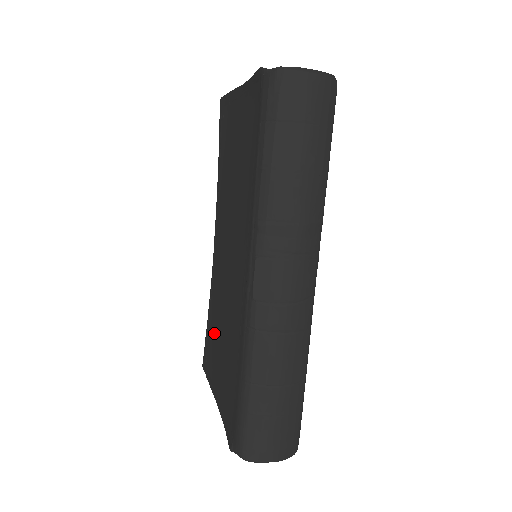
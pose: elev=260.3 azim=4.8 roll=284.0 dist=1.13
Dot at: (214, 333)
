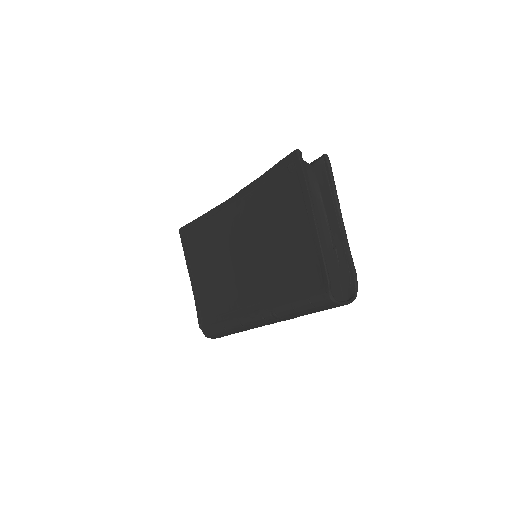
Dot at: (203, 247)
